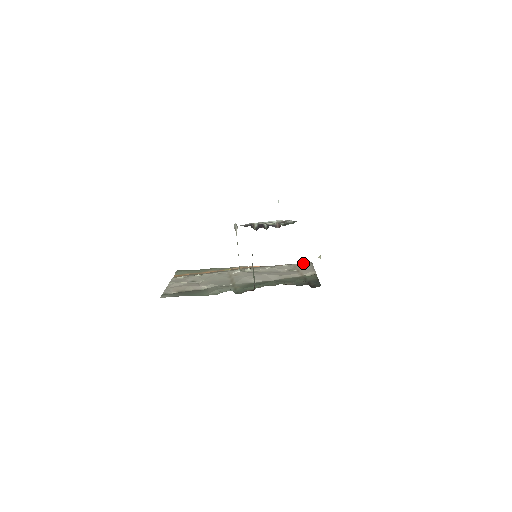
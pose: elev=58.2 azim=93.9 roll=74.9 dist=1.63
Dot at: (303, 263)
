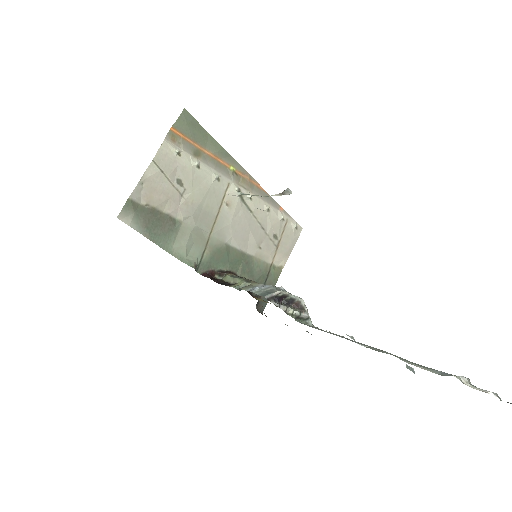
Dot at: (295, 228)
